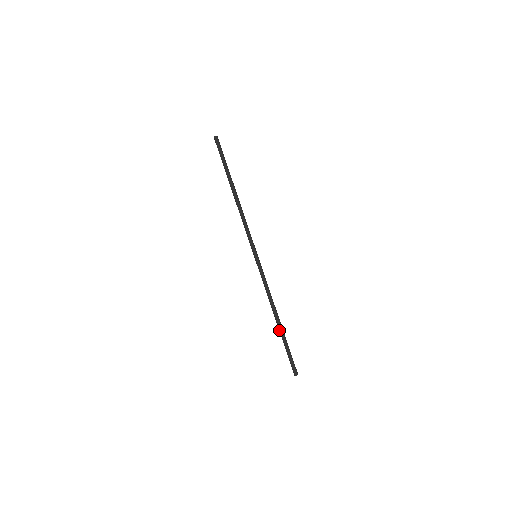
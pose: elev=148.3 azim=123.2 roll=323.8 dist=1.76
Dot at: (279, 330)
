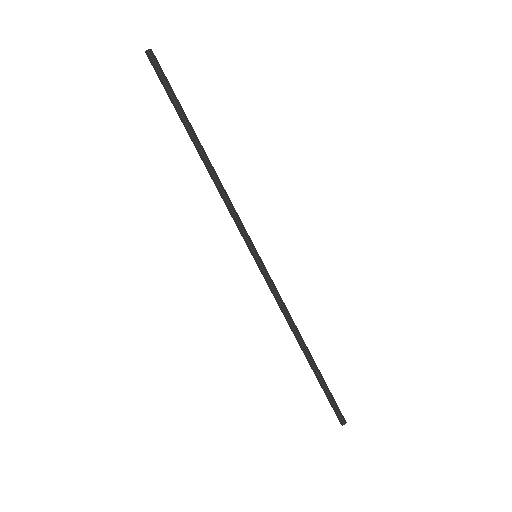
Dot at: (309, 364)
